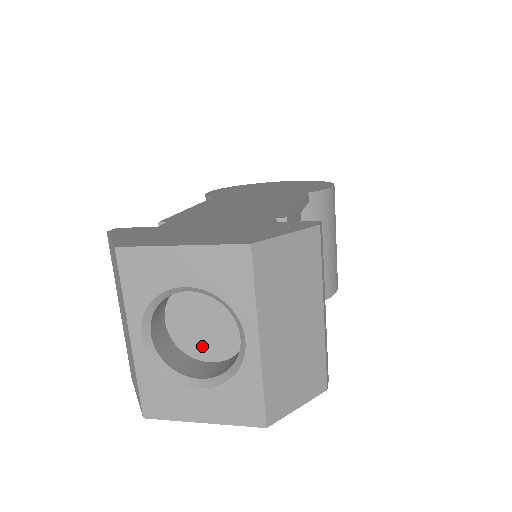
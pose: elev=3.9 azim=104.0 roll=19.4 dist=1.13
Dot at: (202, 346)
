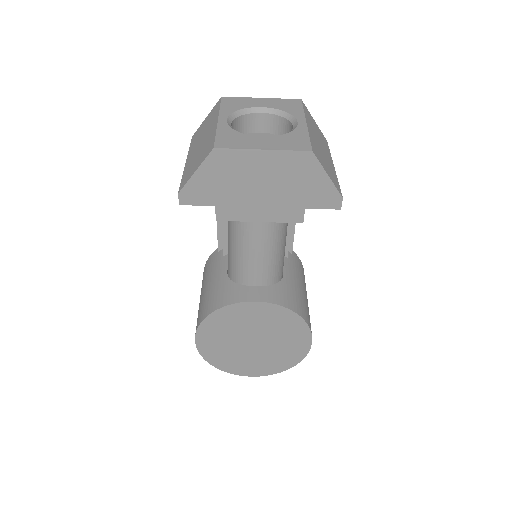
Dot at: occluded
